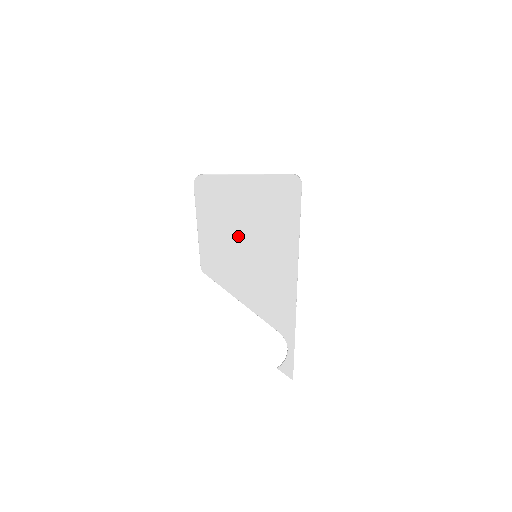
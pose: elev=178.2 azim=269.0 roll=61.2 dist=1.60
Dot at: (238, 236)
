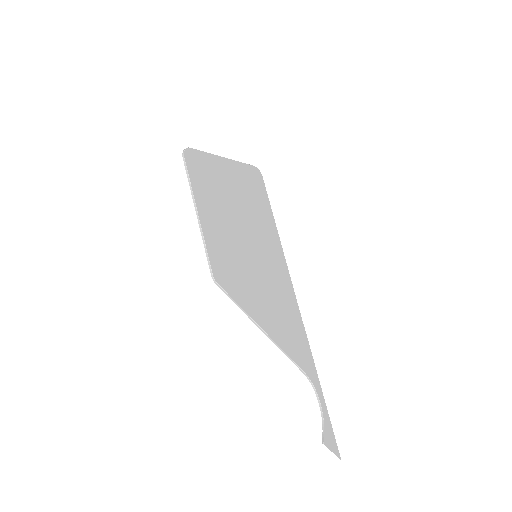
Dot at: (235, 228)
